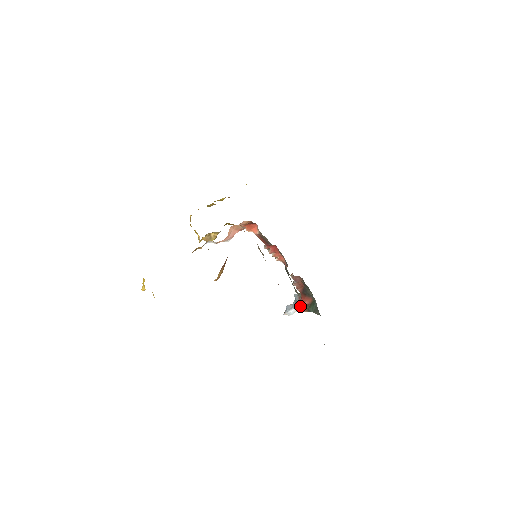
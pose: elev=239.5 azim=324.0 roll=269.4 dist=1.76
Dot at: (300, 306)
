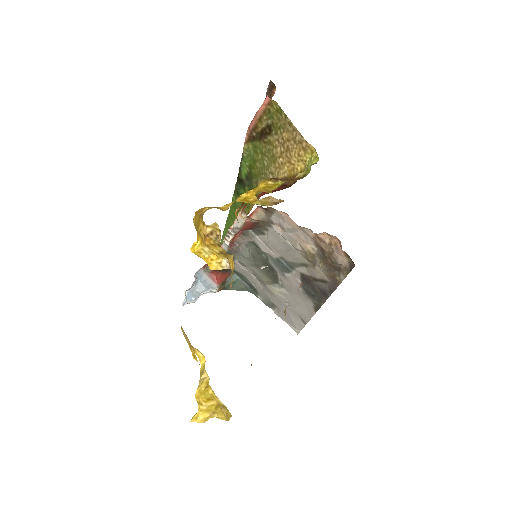
Dot at: occluded
